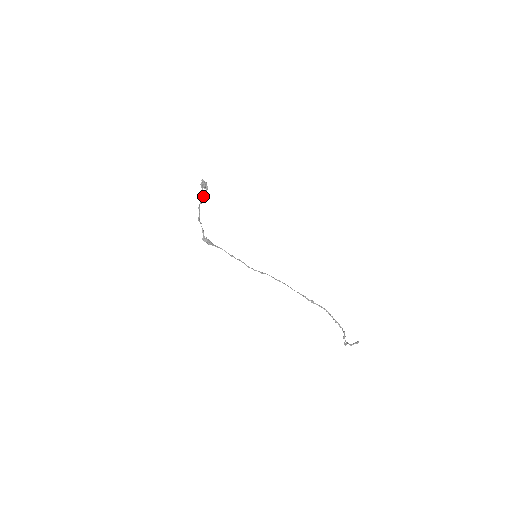
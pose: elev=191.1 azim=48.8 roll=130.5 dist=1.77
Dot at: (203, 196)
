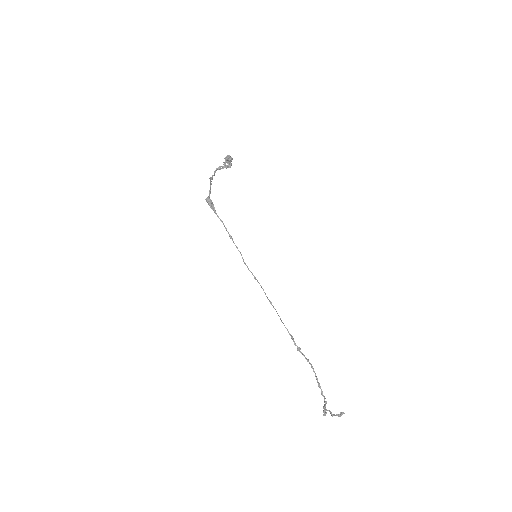
Dot at: (224, 165)
